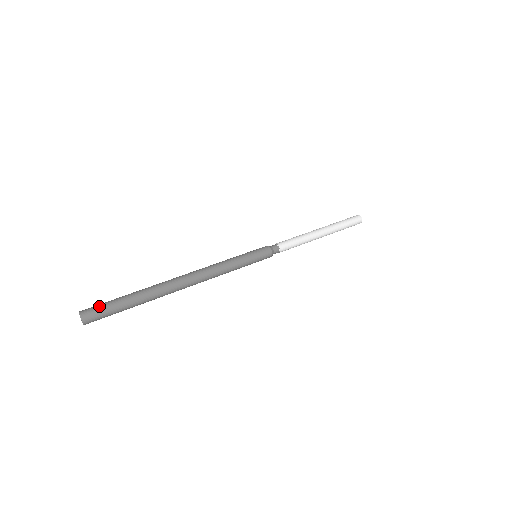
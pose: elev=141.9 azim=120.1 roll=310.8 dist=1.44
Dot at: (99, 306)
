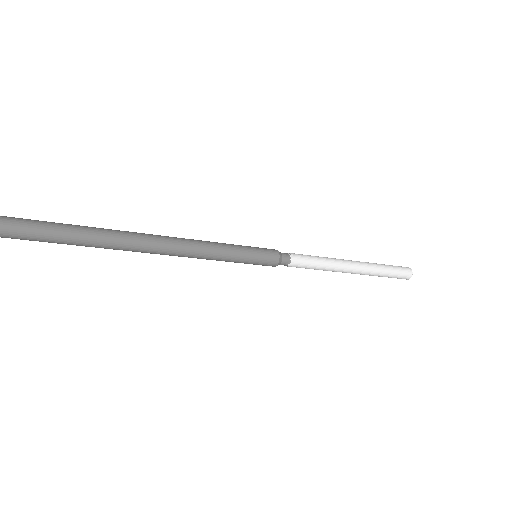
Dot at: (7, 218)
